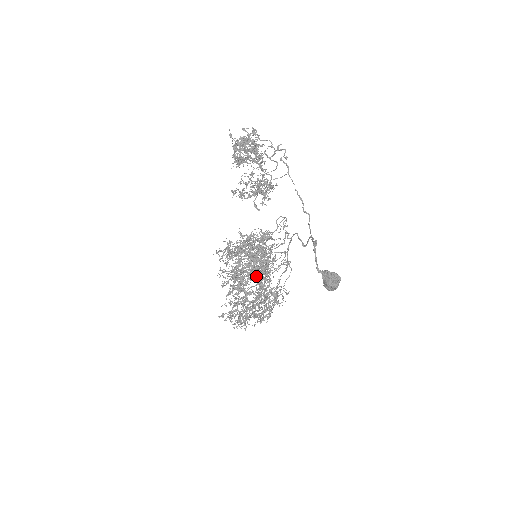
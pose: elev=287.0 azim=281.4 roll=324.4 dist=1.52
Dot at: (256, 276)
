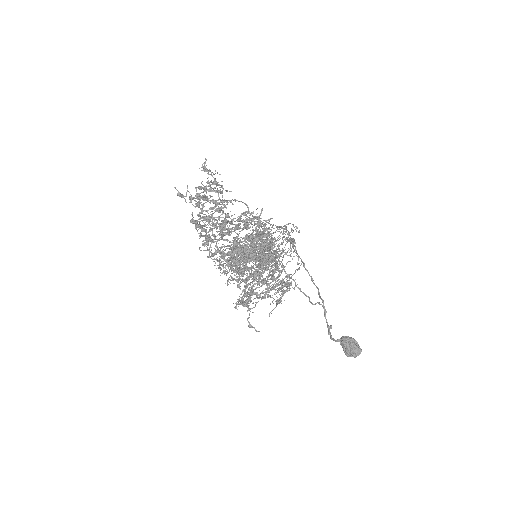
Dot at: occluded
